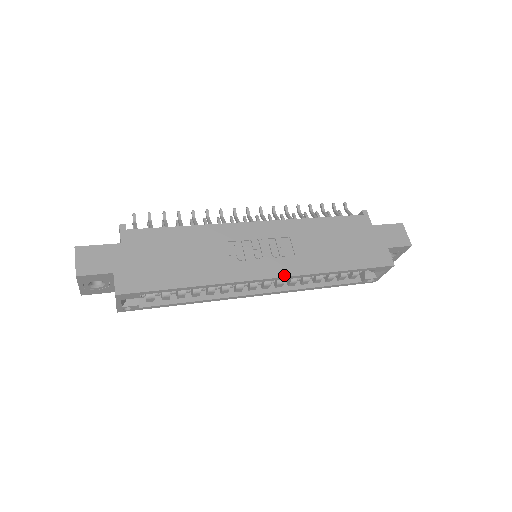
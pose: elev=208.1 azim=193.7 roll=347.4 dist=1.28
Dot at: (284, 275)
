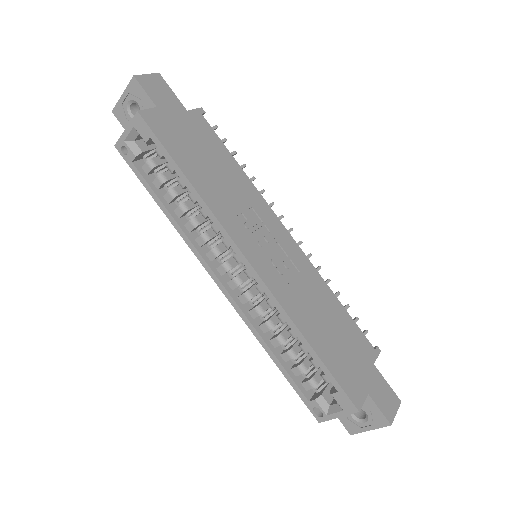
Dot at: (263, 277)
